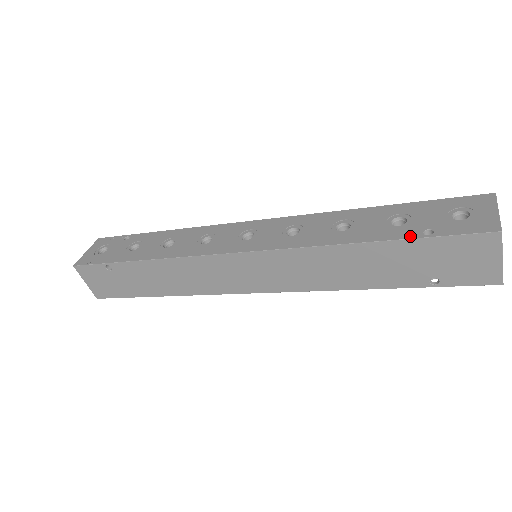
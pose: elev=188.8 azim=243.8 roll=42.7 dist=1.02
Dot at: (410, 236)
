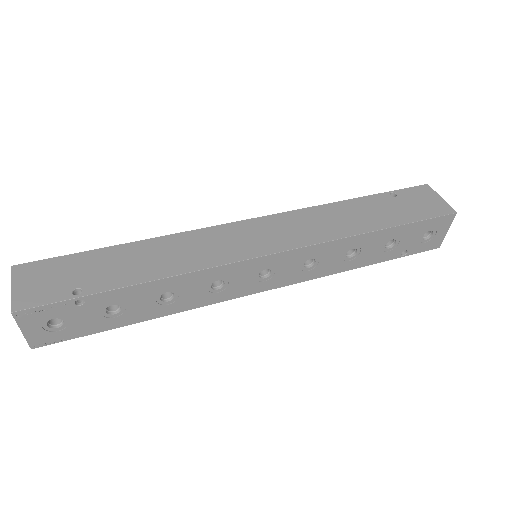
Dot at: (393, 258)
